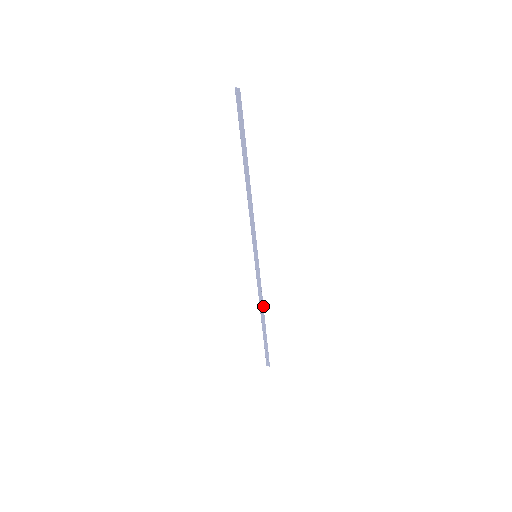
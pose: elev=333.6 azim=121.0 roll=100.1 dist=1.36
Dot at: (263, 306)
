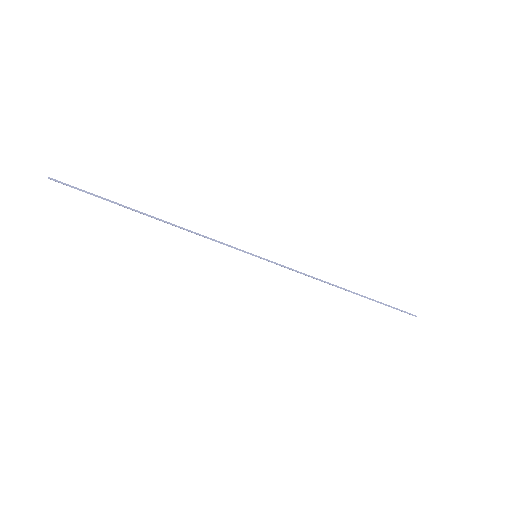
Dot at: (327, 282)
